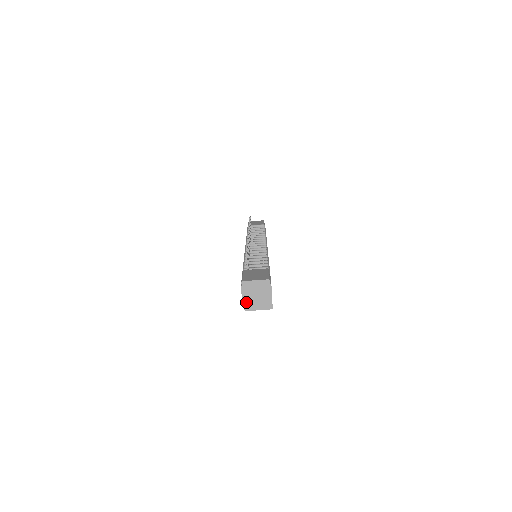
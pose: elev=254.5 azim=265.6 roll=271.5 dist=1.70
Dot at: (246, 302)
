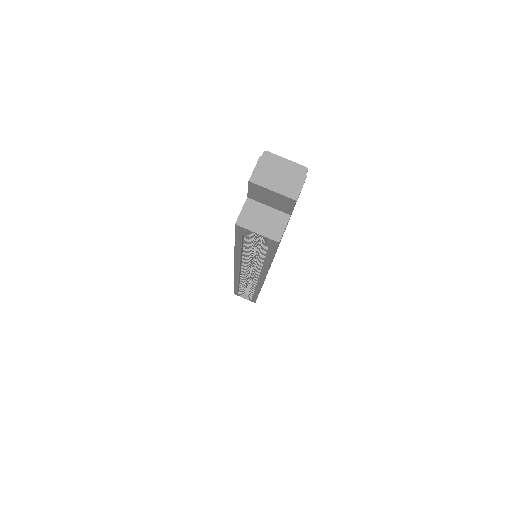
Dot at: (245, 211)
